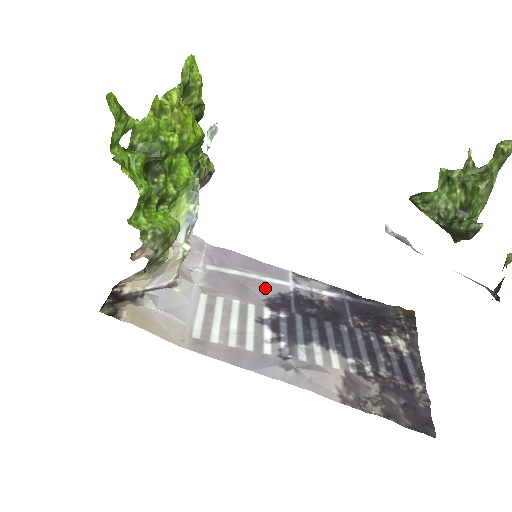
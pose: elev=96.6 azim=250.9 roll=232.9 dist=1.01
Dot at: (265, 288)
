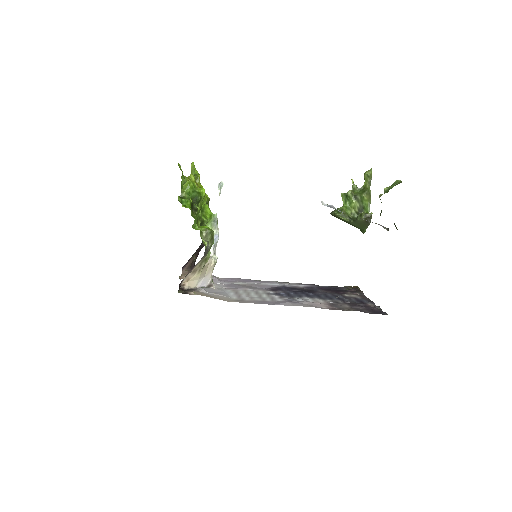
Dot at: (264, 286)
